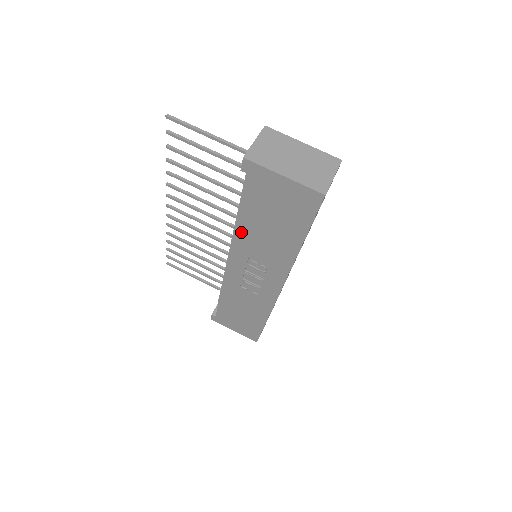
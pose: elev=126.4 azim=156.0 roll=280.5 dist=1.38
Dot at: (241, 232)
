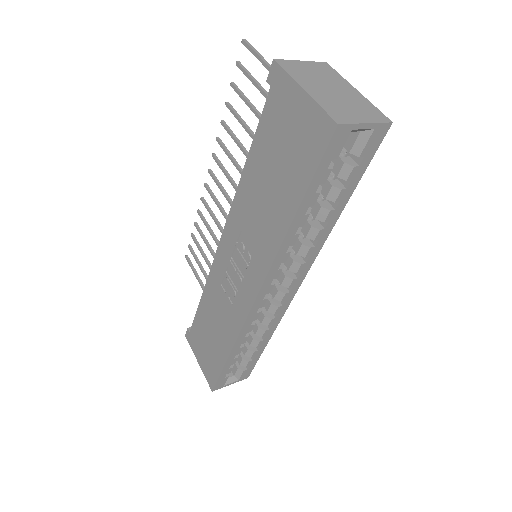
Dot at: (243, 189)
